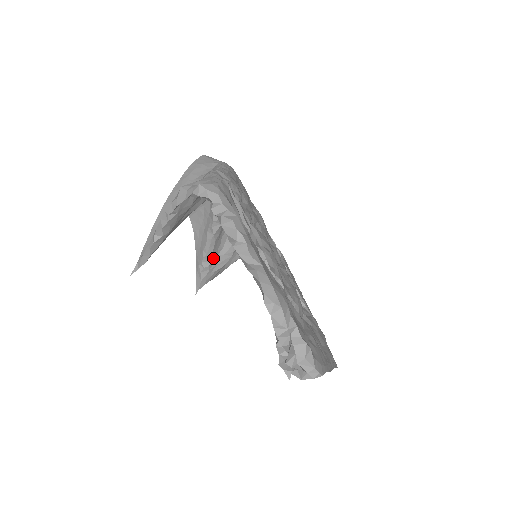
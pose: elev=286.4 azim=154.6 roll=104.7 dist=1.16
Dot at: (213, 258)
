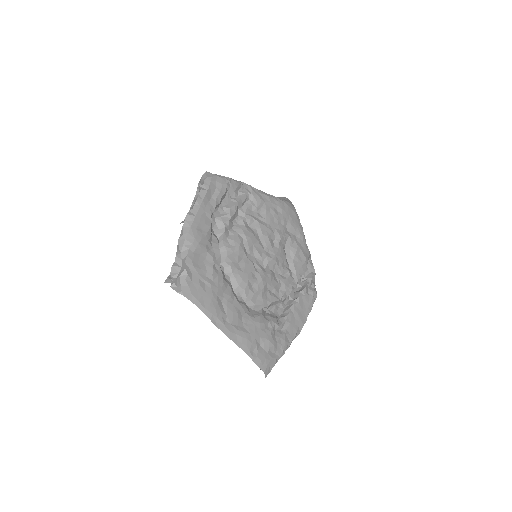
Dot at: occluded
